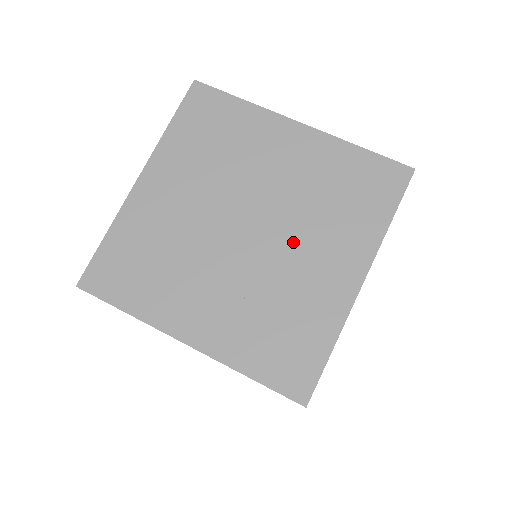
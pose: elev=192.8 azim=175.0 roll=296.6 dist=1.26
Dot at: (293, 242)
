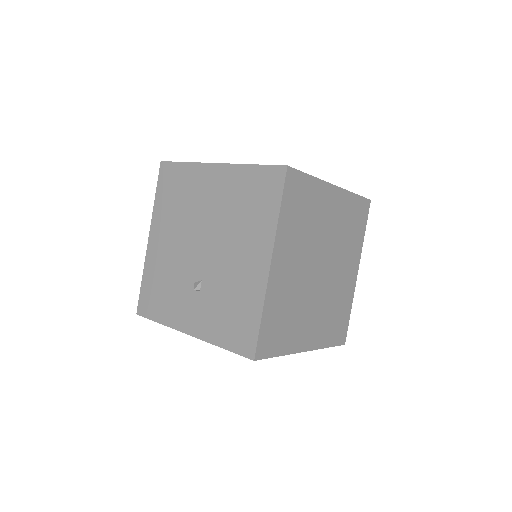
Dot at: (337, 266)
